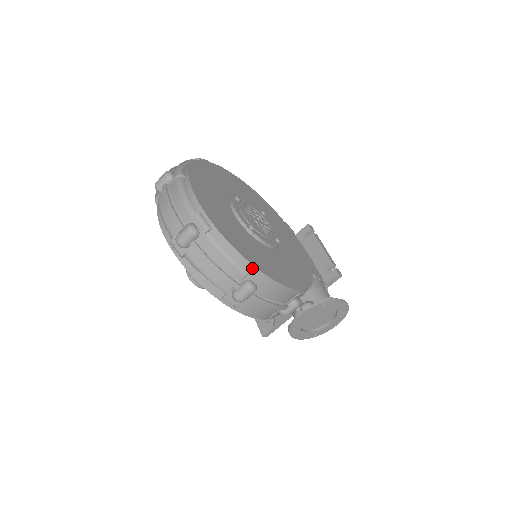
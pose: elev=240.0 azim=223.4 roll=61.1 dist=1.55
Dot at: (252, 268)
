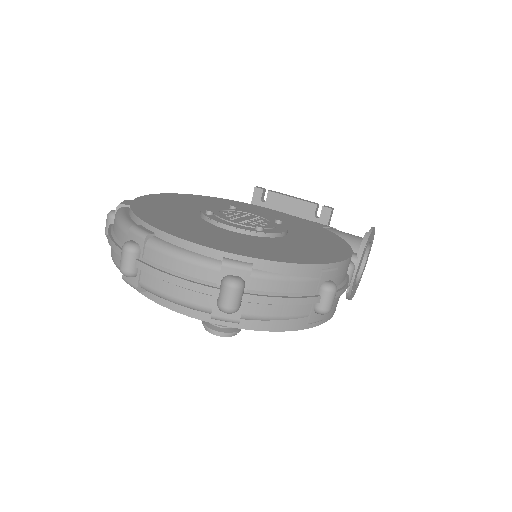
Dot at: (320, 268)
